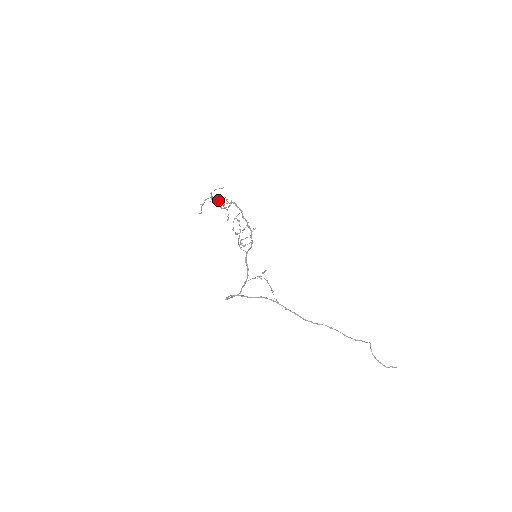
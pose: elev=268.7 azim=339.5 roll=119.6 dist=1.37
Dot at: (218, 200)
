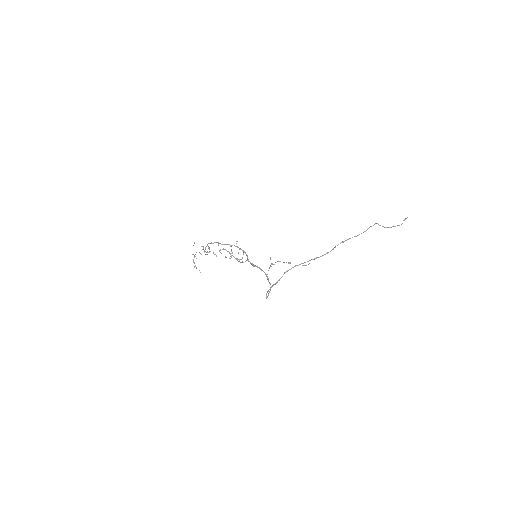
Dot at: (200, 253)
